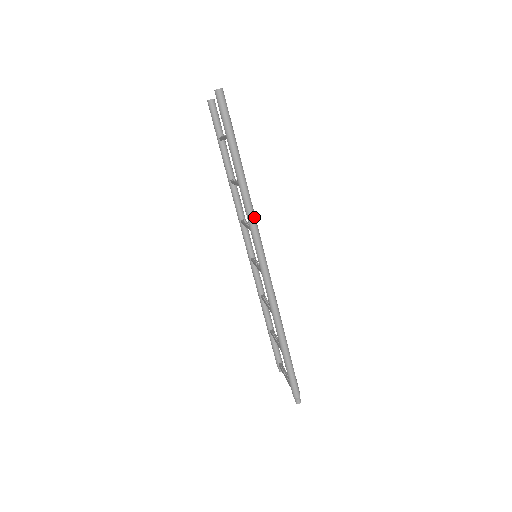
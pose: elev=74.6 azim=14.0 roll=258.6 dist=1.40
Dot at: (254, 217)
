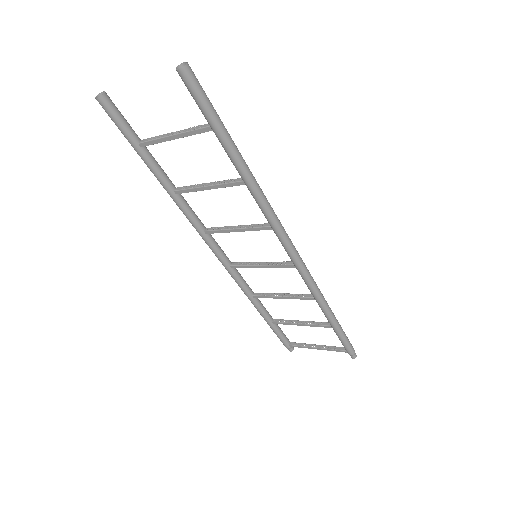
Dot at: (273, 210)
